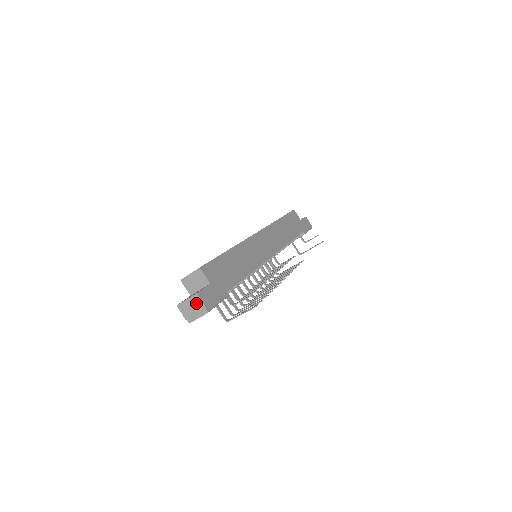
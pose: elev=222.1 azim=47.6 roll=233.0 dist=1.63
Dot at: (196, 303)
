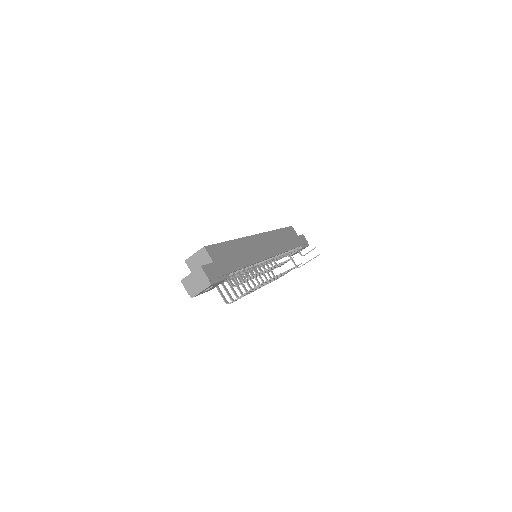
Dot at: (200, 276)
